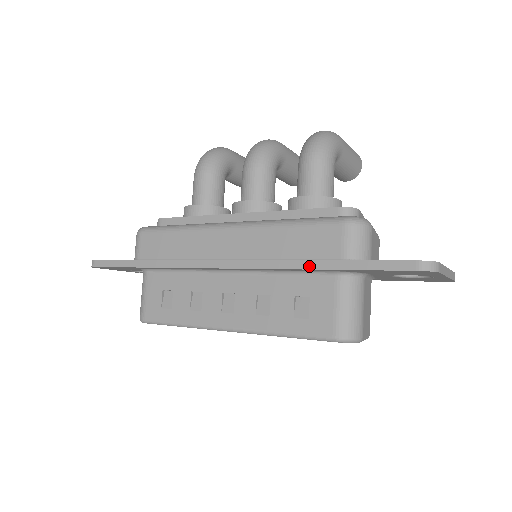
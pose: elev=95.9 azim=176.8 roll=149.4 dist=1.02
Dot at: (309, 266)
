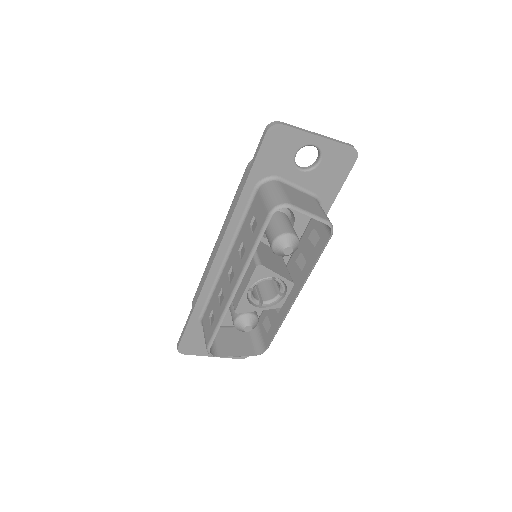
Dot at: (238, 197)
